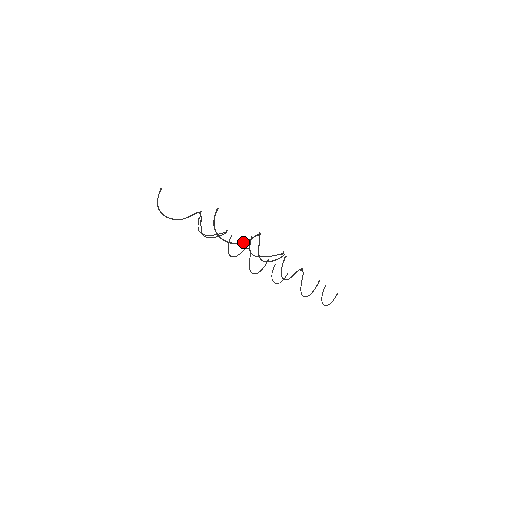
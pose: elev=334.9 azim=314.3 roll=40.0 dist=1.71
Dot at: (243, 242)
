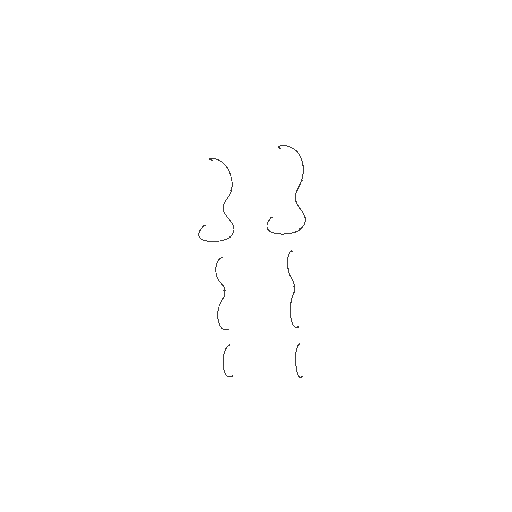
Dot at: (301, 158)
